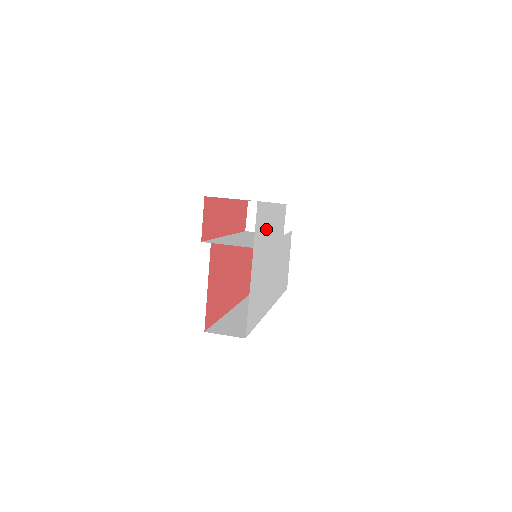
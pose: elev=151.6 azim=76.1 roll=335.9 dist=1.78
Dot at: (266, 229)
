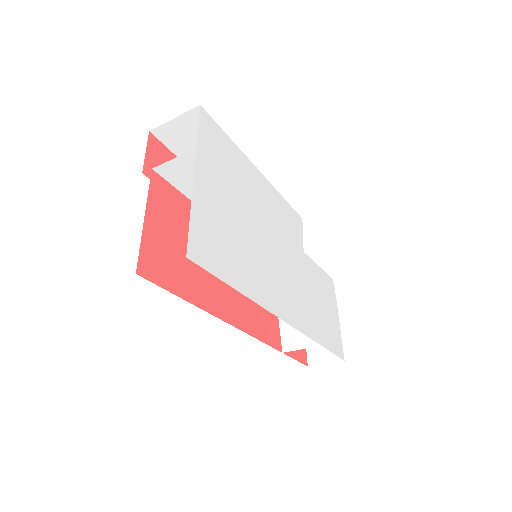
Dot at: (239, 175)
